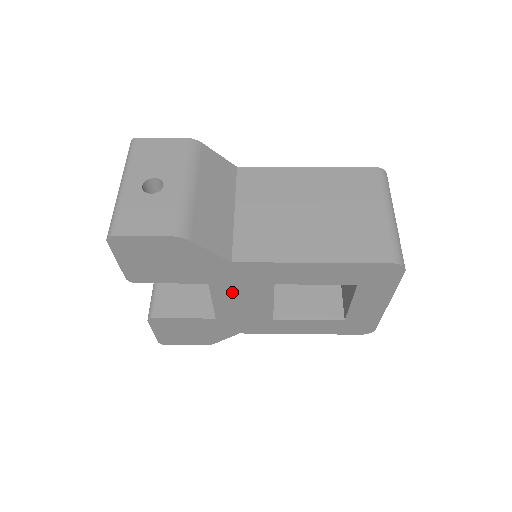
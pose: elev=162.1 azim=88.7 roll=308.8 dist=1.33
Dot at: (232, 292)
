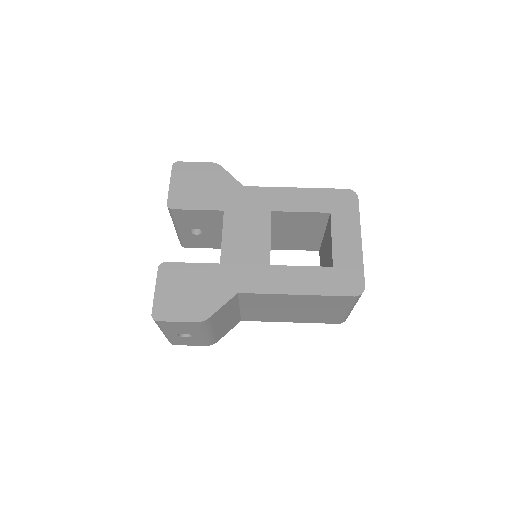
Dot at: occluded
